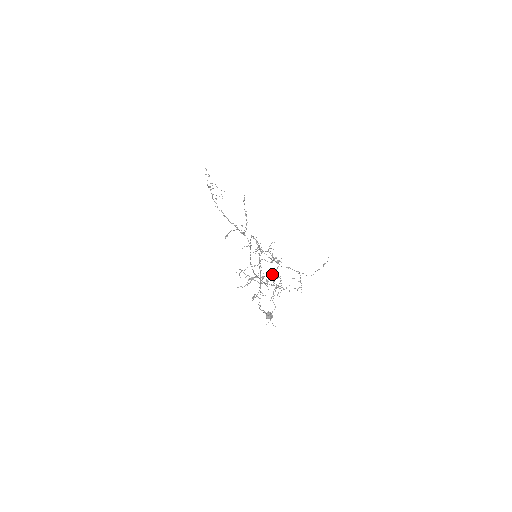
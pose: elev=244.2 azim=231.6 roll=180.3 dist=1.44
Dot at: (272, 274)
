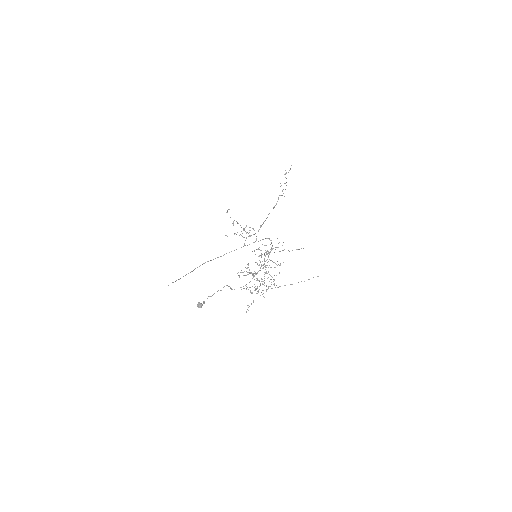
Dot at: occluded
